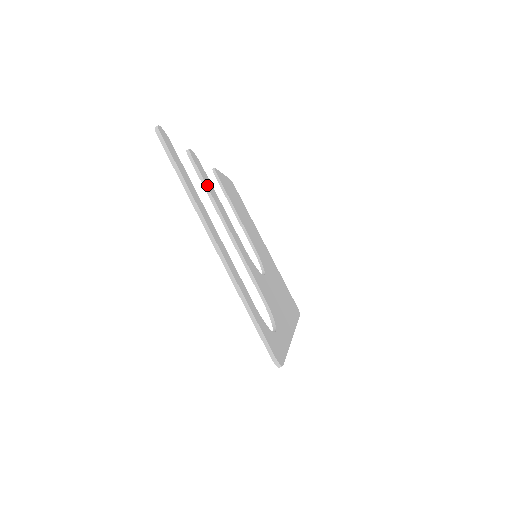
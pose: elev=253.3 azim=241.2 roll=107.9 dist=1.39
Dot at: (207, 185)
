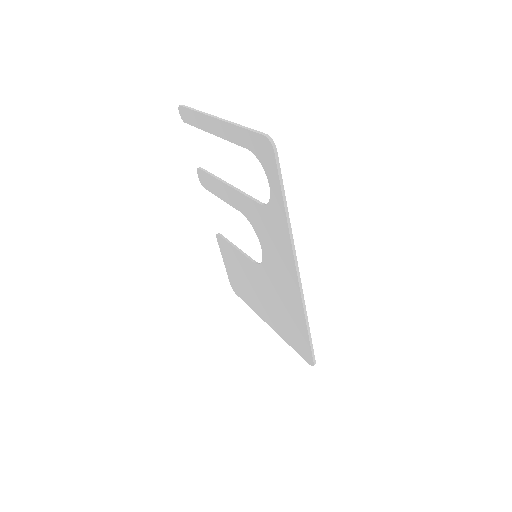
Dot at: occluded
